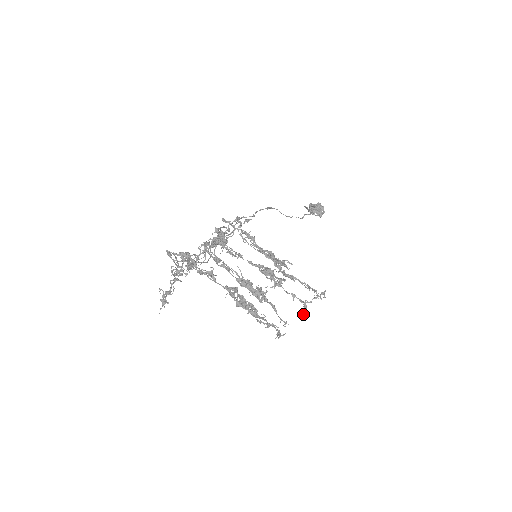
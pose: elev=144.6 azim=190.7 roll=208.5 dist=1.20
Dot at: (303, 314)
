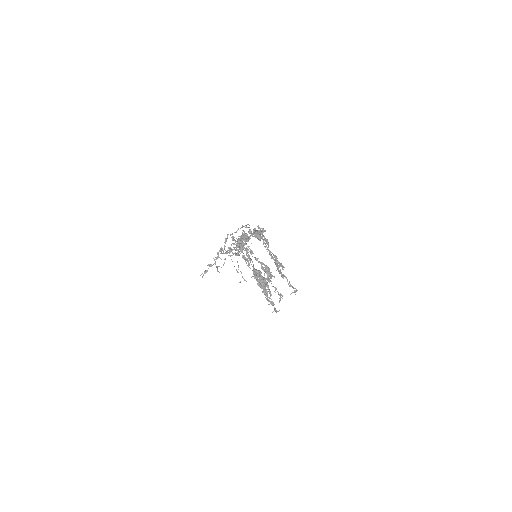
Dot at: occluded
